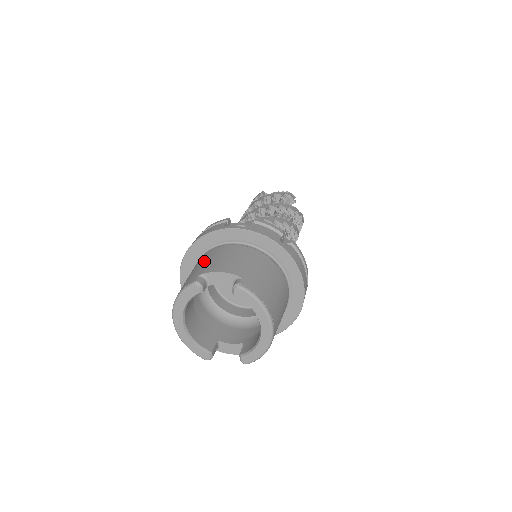
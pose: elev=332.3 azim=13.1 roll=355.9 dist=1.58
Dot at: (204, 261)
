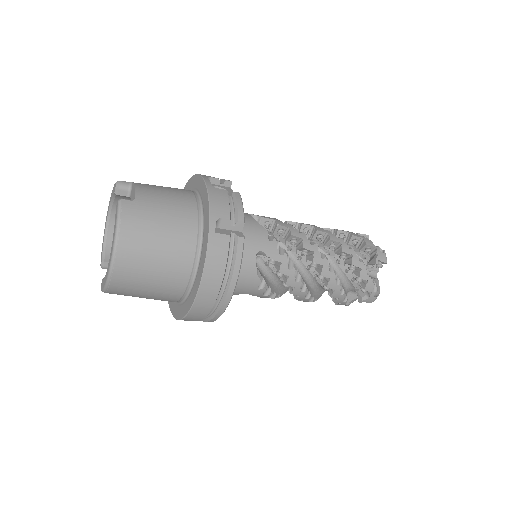
Dot at: occluded
